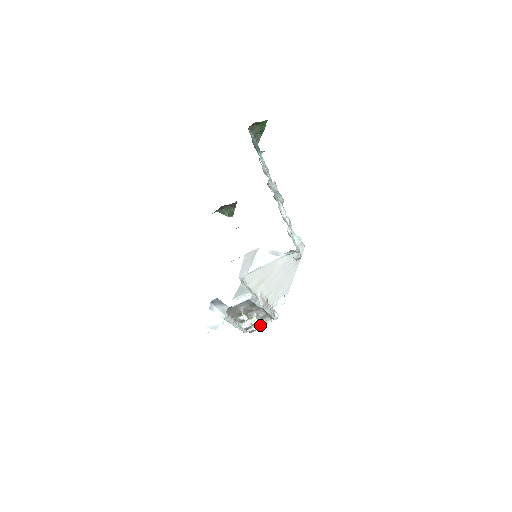
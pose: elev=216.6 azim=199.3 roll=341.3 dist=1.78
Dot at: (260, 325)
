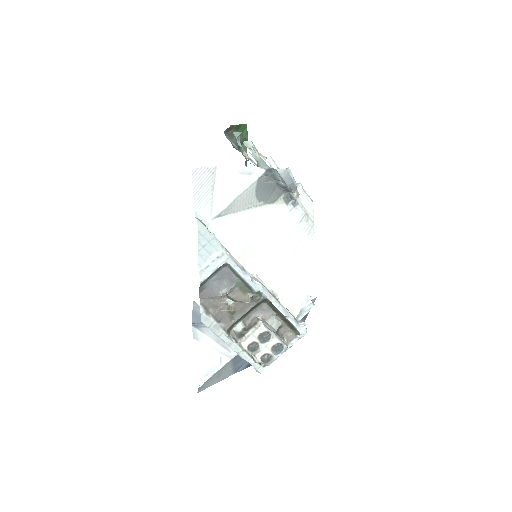
Dot at: (275, 341)
